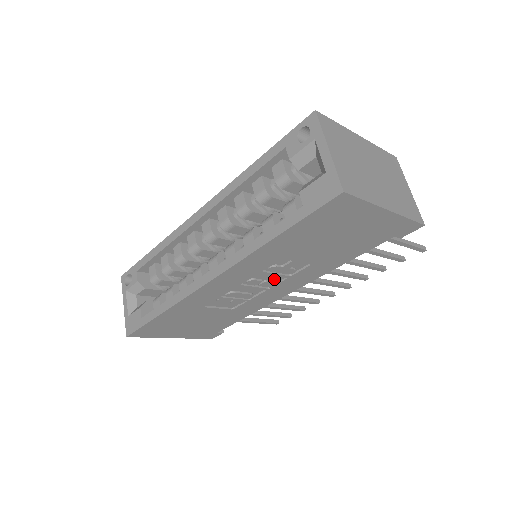
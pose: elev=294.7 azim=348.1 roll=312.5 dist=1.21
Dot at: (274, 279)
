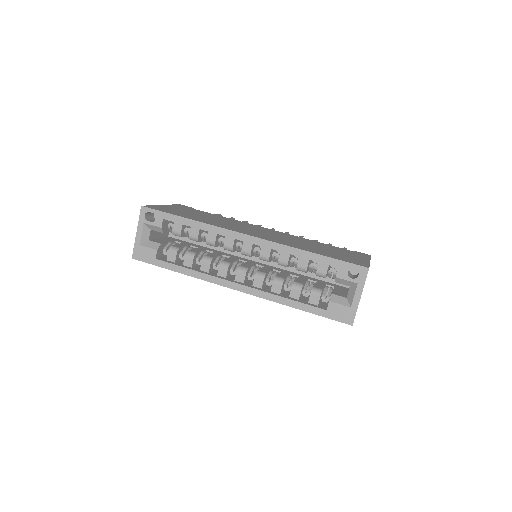
Dot at: occluded
